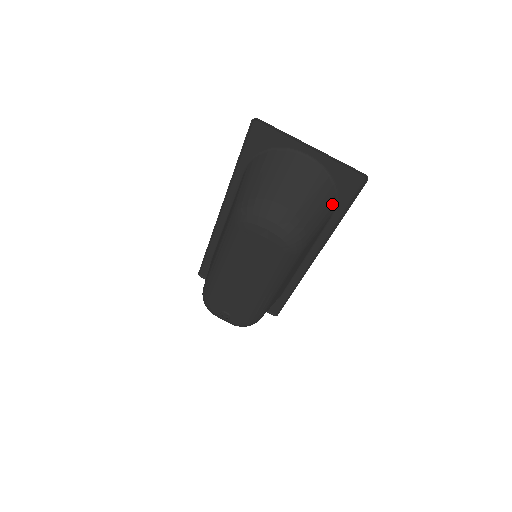
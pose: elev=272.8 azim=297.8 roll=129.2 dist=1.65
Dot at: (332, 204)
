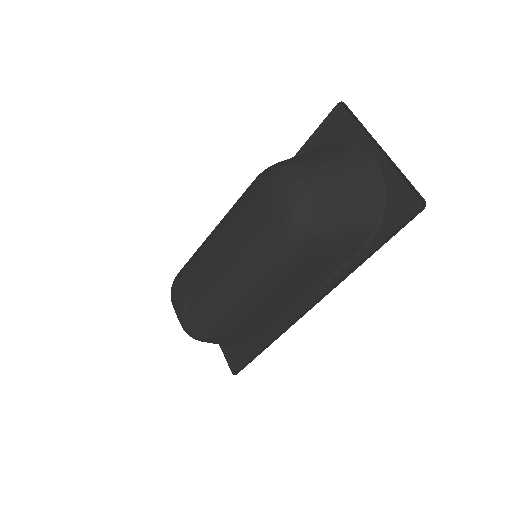
Dot at: (369, 226)
